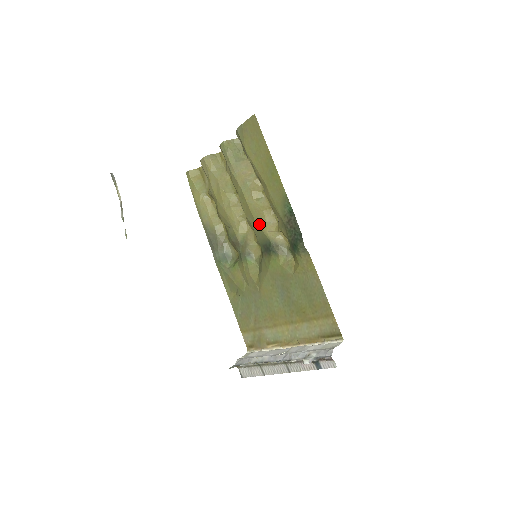
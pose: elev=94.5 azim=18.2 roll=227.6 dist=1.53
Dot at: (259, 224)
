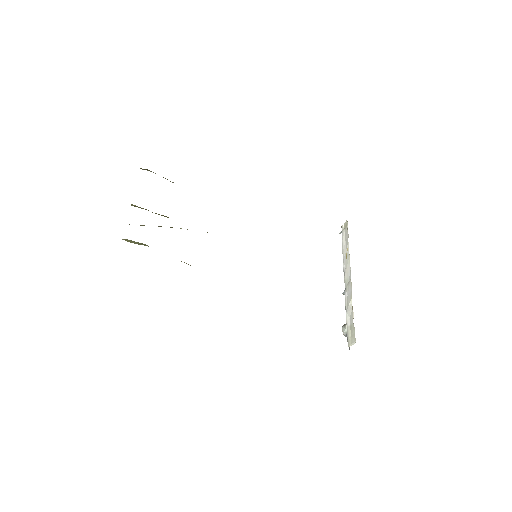
Dot at: occluded
